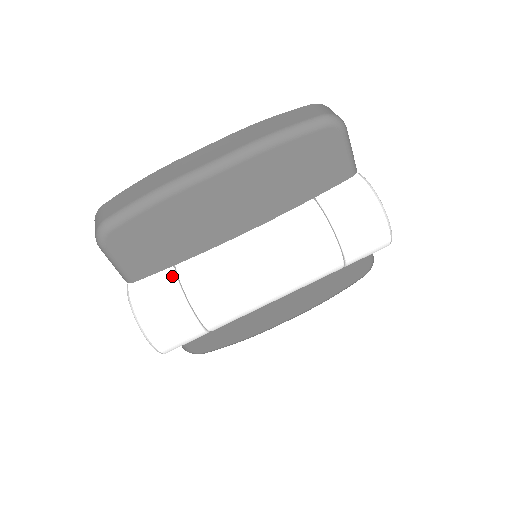
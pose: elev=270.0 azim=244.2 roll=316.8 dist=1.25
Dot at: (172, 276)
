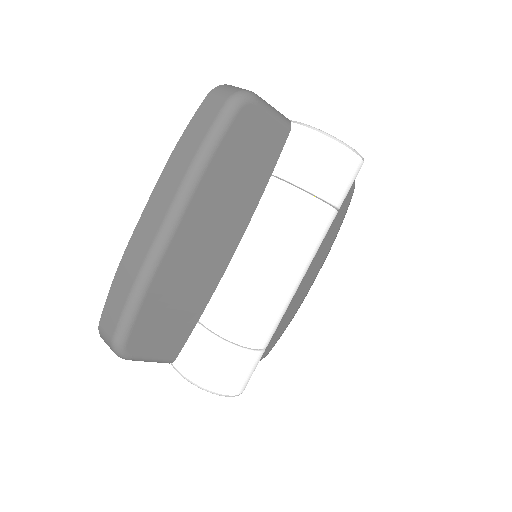
Dot at: (203, 333)
